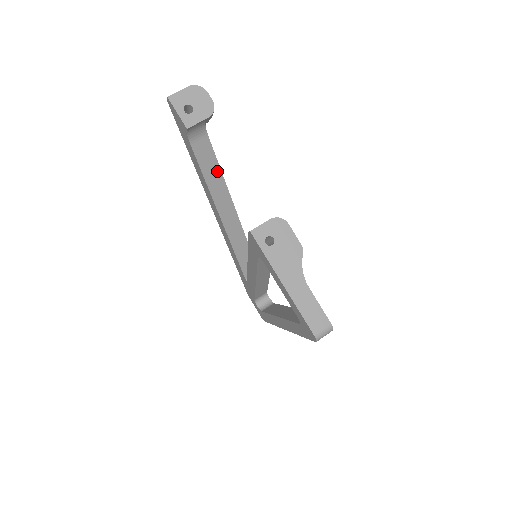
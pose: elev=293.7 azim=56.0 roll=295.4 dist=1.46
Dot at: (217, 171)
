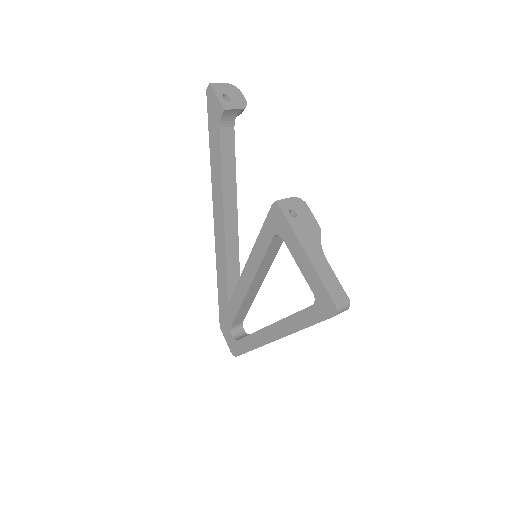
Dot at: (232, 167)
